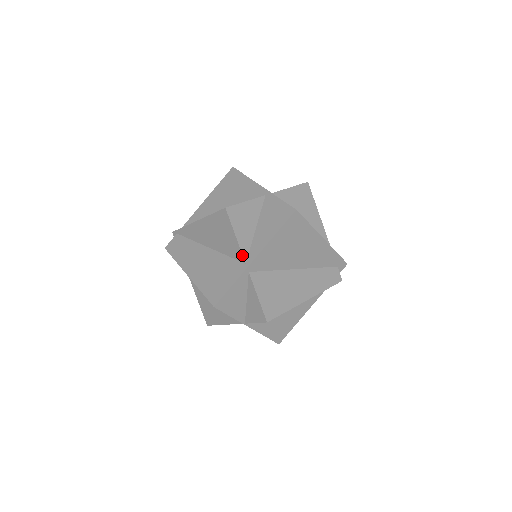
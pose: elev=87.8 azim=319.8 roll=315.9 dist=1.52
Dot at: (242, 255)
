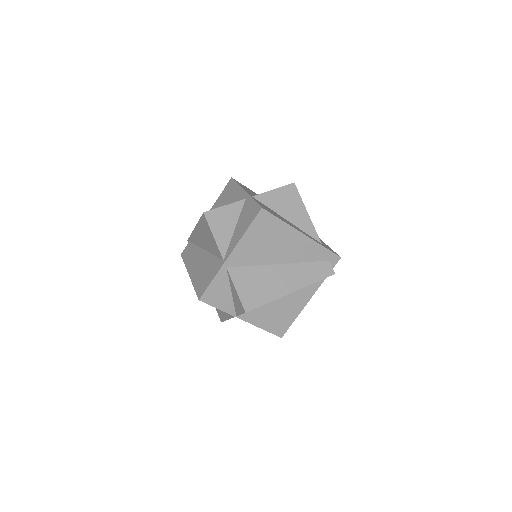
Dot at: (220, 253)
